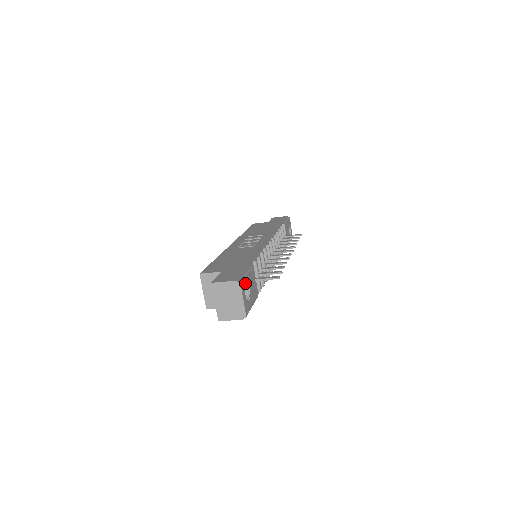
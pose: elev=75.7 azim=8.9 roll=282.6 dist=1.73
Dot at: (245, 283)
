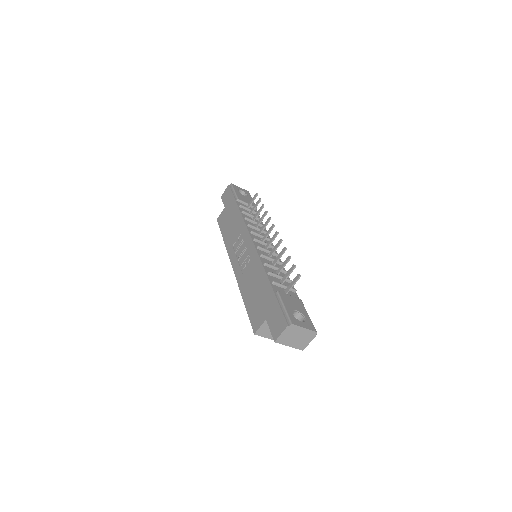
Dot at: (291, 315)
